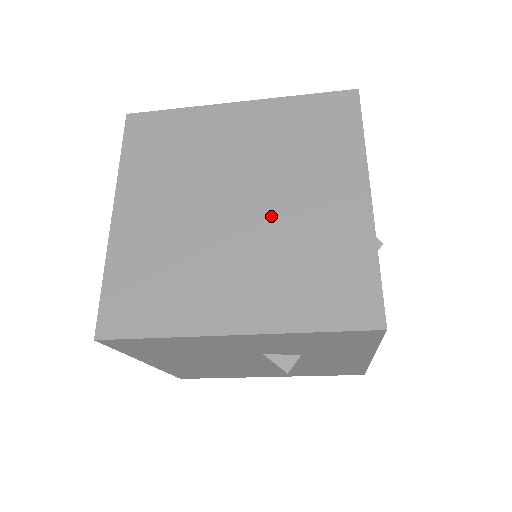
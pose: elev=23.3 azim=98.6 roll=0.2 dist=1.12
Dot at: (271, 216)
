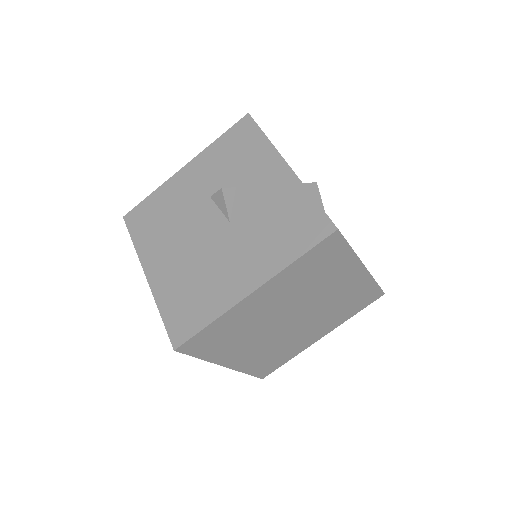
Dot at: occluded
